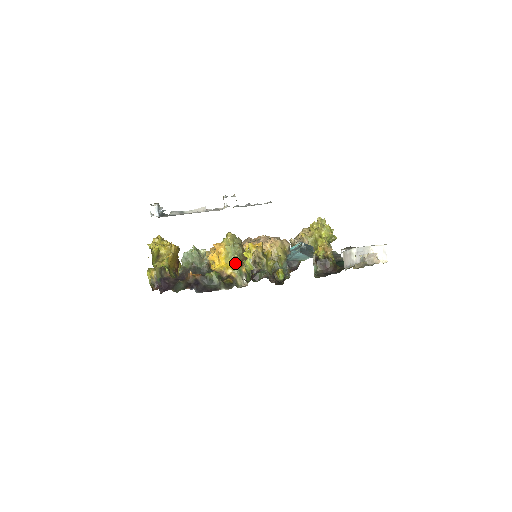
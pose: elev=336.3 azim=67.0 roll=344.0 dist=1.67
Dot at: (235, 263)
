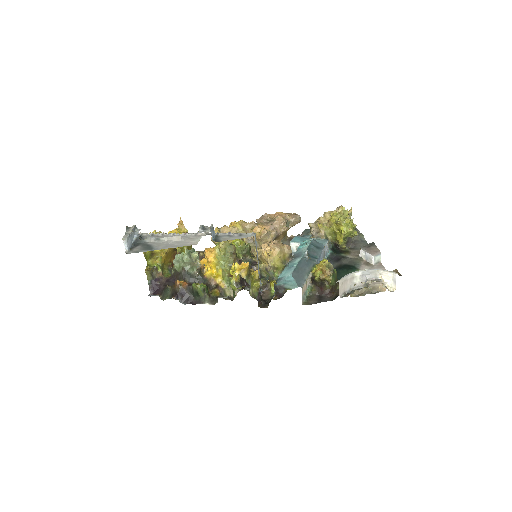
Dot at: (225, 273)
